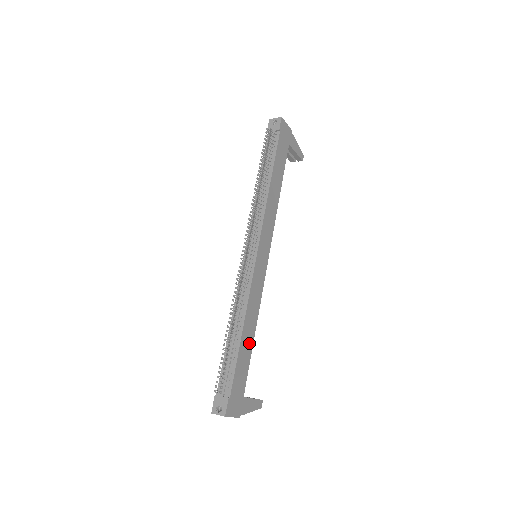
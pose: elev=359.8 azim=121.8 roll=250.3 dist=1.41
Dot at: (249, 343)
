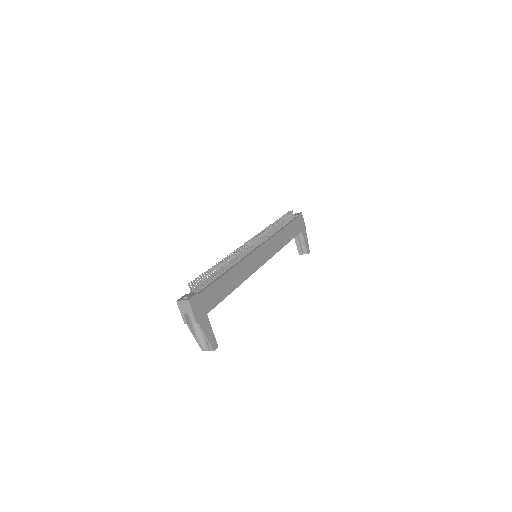
Dot at: (229, 287)
